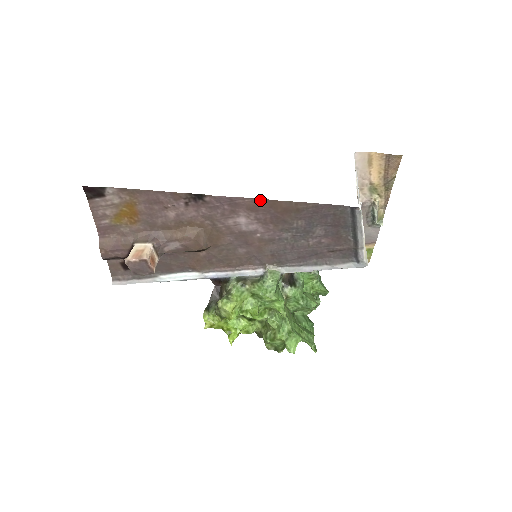
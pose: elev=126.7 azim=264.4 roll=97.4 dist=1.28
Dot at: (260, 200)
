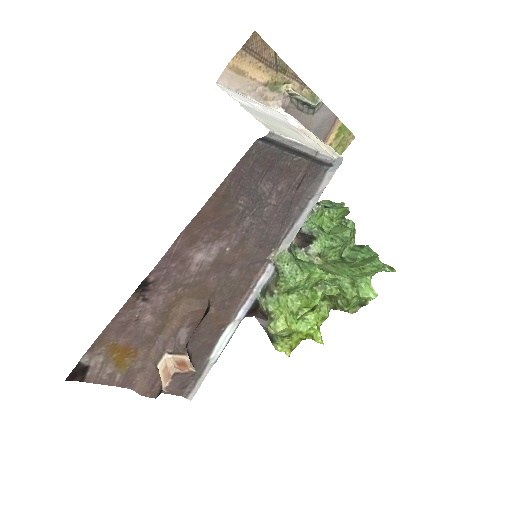
Dot at: (187, 229)
